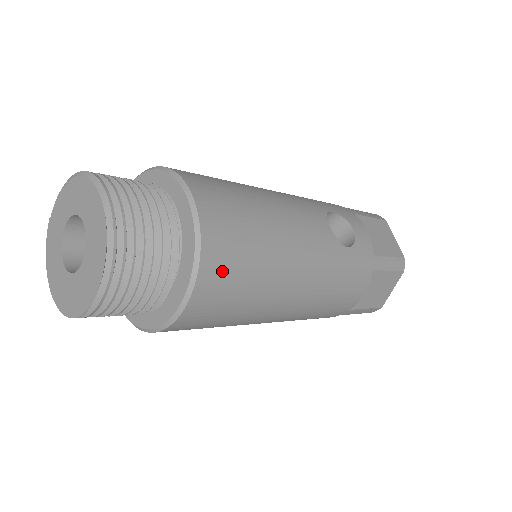
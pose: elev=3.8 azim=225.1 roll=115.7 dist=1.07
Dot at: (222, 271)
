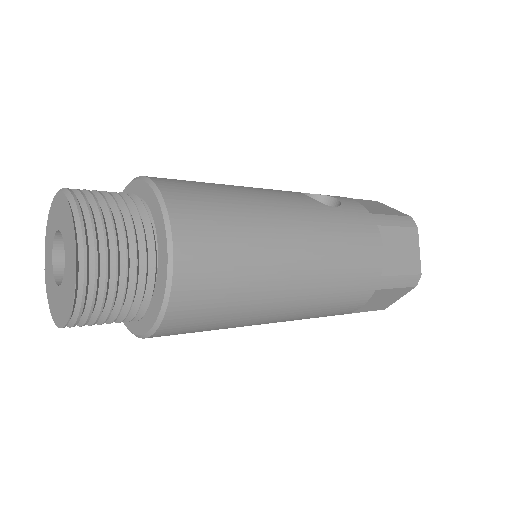
Dot at: (197, 223)
